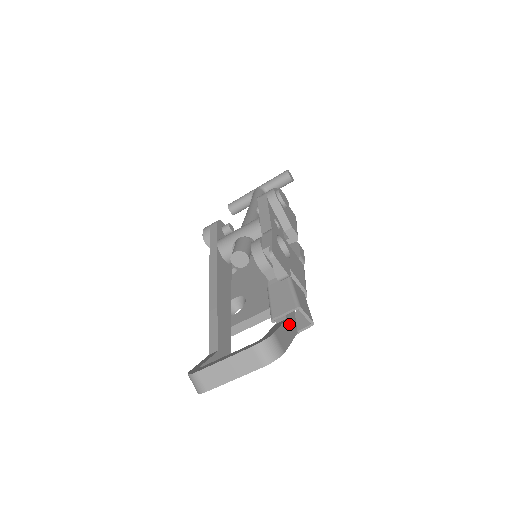
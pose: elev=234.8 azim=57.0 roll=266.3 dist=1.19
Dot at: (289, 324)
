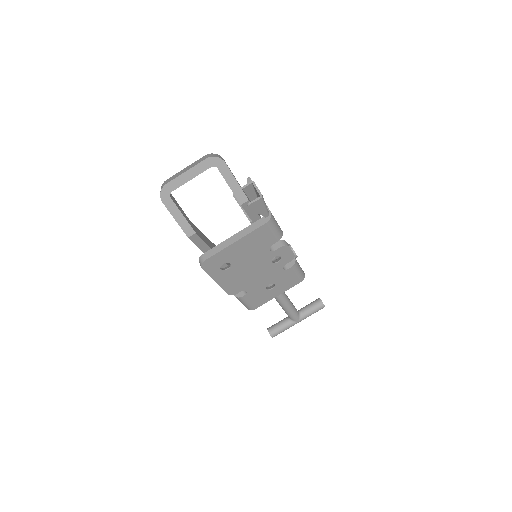
Dot at: occluded
